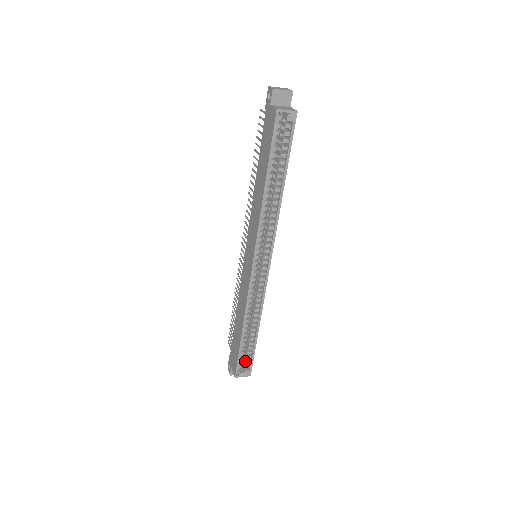
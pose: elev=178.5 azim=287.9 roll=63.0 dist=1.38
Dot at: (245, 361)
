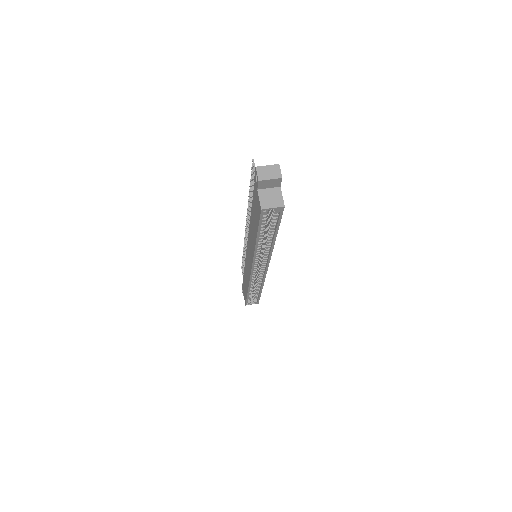
Dot at: (253, 297)
